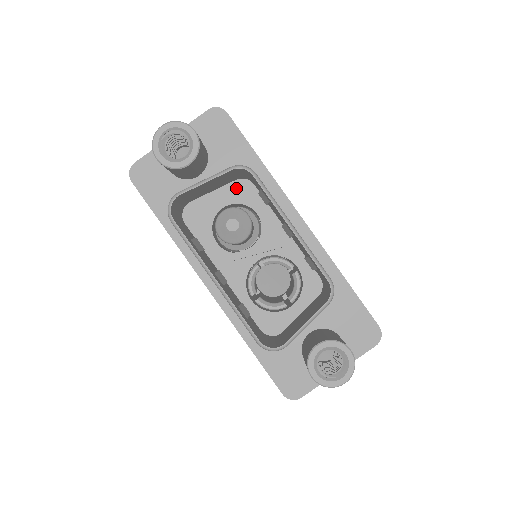
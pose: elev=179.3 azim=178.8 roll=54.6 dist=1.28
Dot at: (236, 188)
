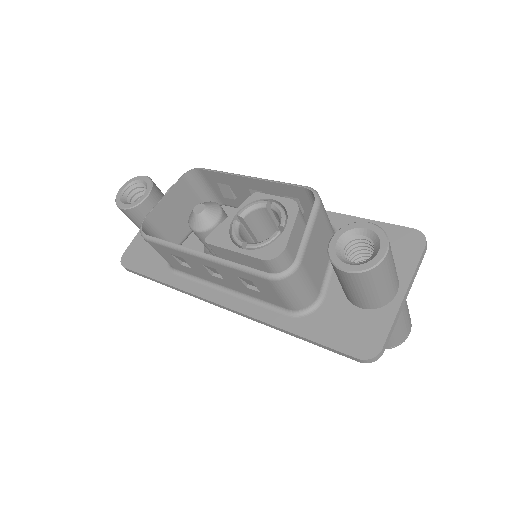
Dot at: occluded
